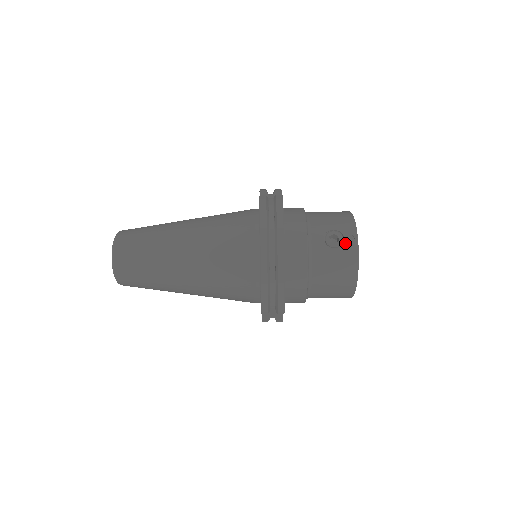
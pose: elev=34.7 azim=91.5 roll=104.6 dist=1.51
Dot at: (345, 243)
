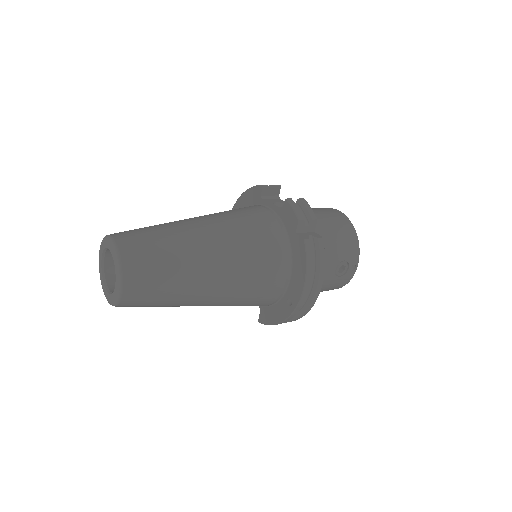
Dot at: (348, 272)
